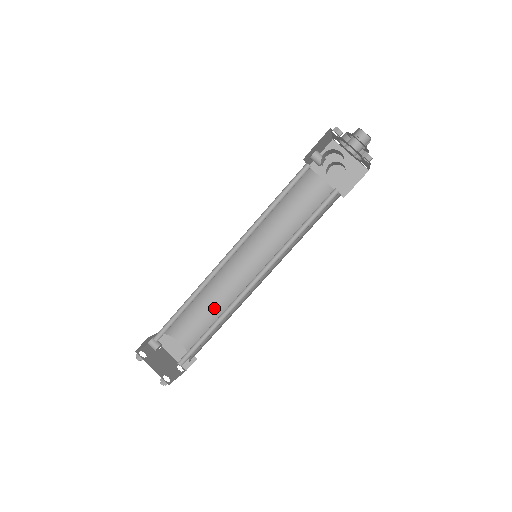
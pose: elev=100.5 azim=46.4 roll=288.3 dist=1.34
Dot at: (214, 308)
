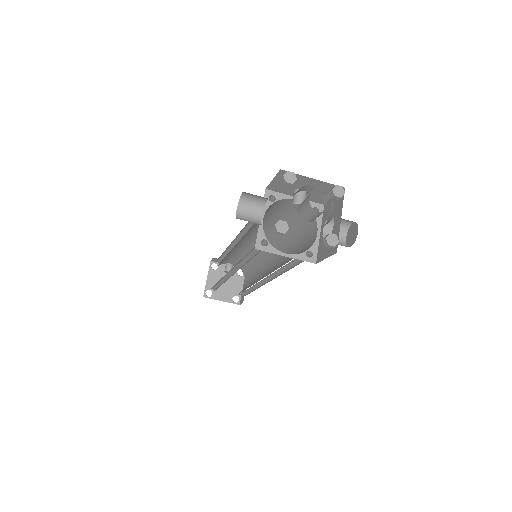
Dot at: (256, 276)
